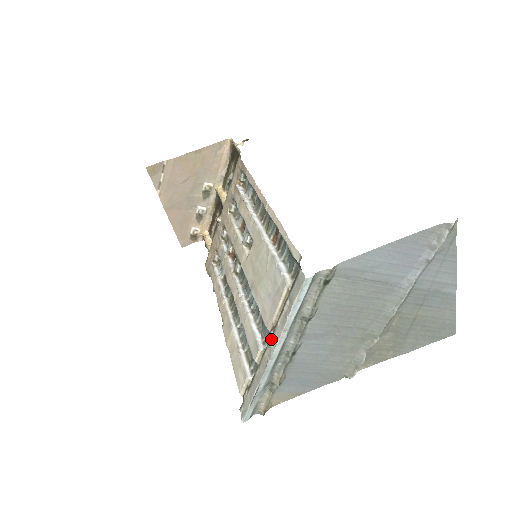
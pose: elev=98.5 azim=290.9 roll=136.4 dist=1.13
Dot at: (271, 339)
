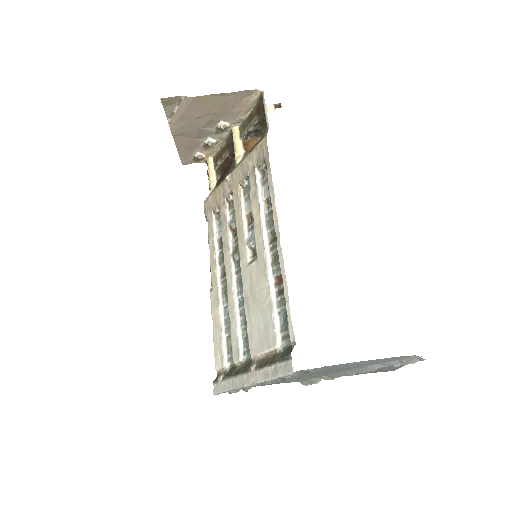
Dot at: (252, 372)
